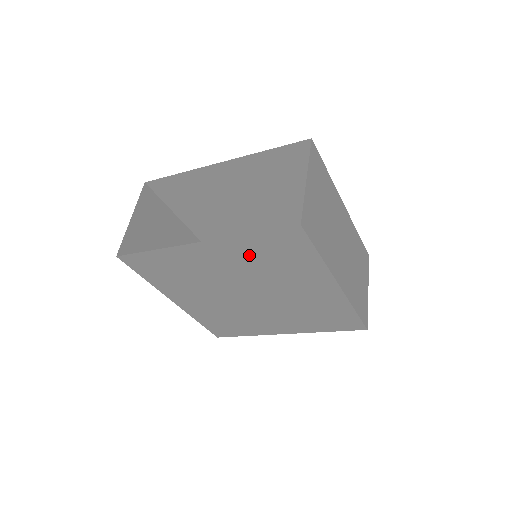
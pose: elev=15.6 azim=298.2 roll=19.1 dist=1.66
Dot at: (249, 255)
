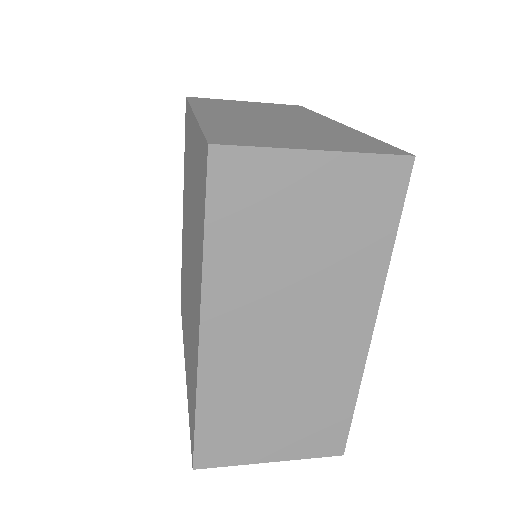
Dot at: occluded
